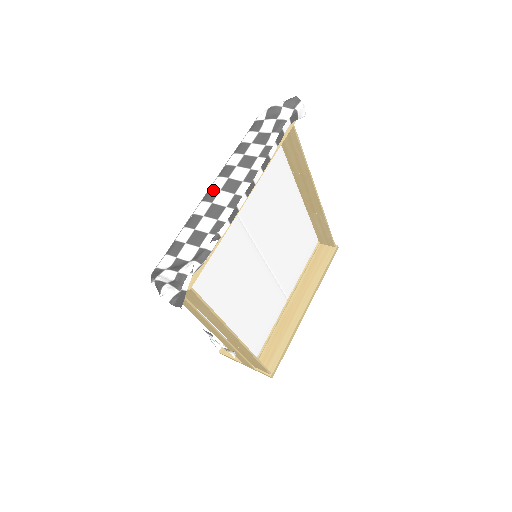
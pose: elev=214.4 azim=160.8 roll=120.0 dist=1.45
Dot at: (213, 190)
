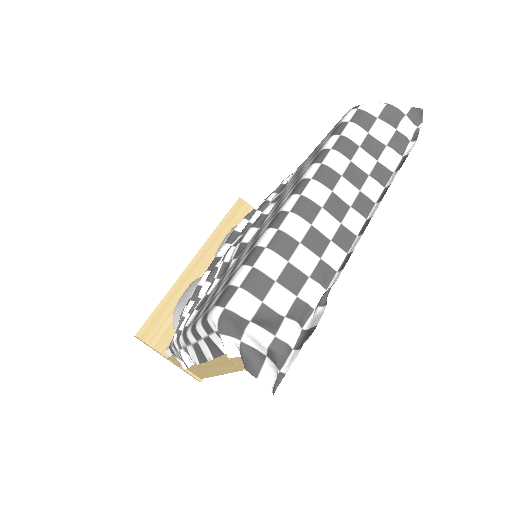
Dot at: (312, 202)
